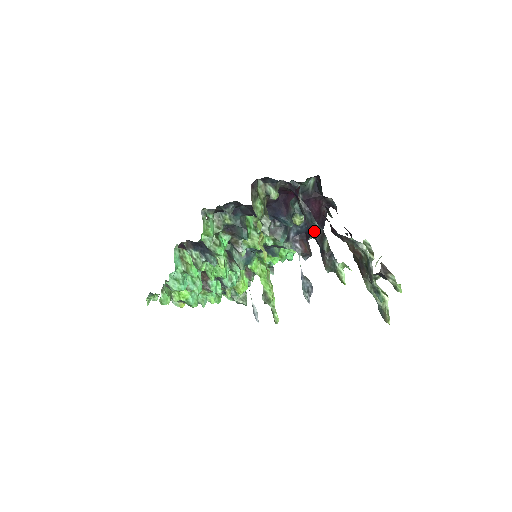
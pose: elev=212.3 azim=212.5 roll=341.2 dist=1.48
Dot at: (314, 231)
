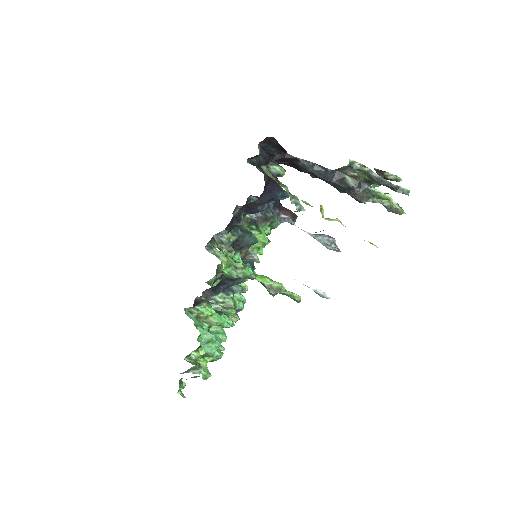
Dot at: (330, 178)
